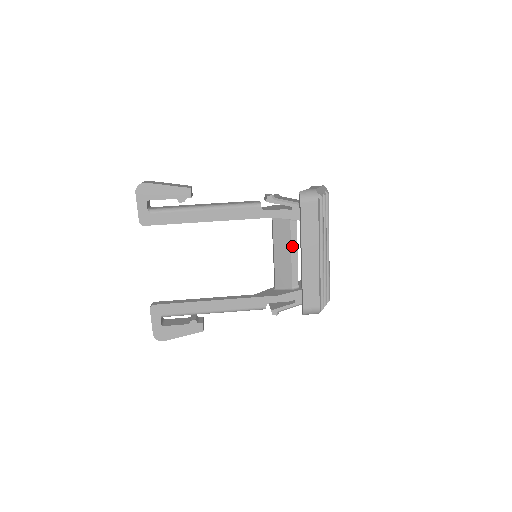
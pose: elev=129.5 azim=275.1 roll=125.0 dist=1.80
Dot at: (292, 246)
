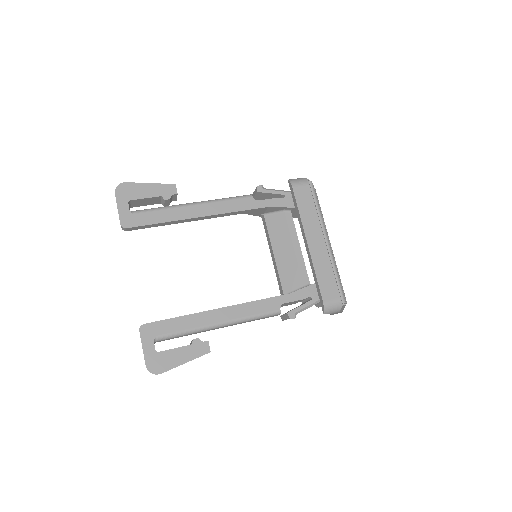
Dot at: (293, 239)
